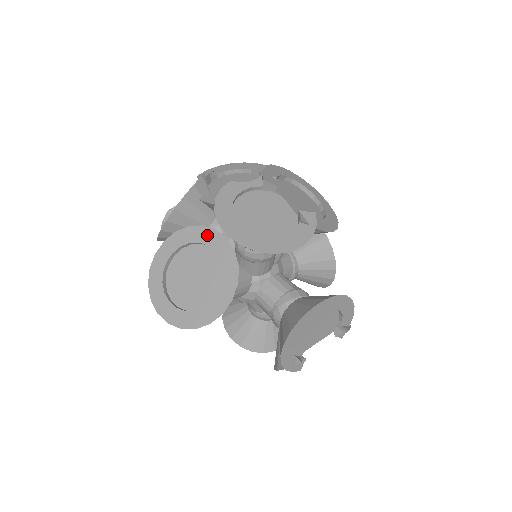
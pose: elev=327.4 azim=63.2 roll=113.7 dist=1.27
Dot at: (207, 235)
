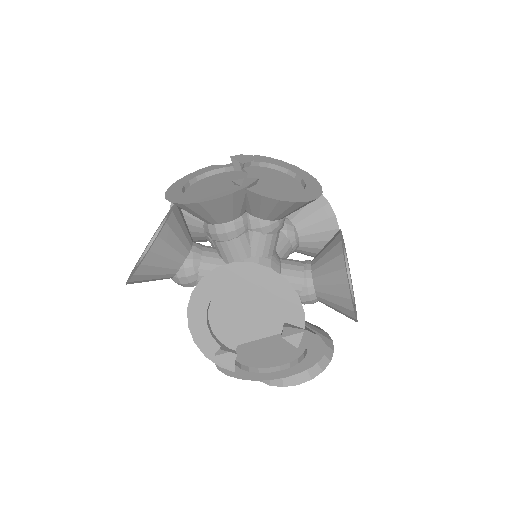
Dot at: occluded
